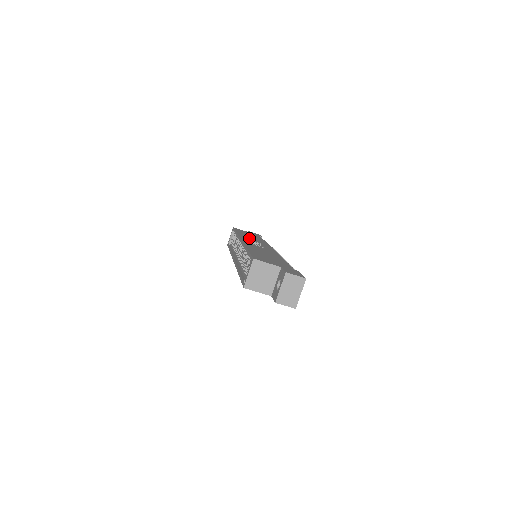
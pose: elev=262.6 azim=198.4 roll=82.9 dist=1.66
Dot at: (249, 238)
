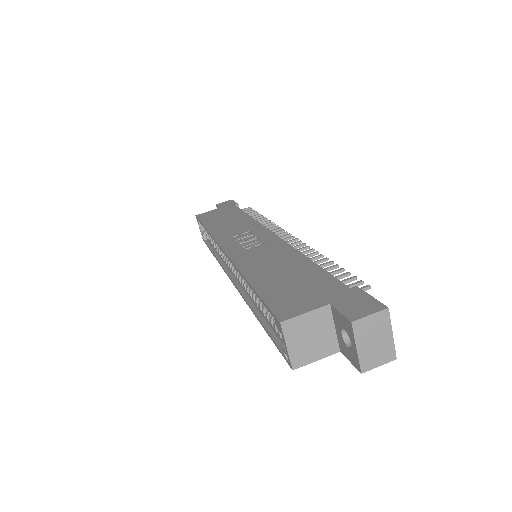
Dot at: (229, 231)
